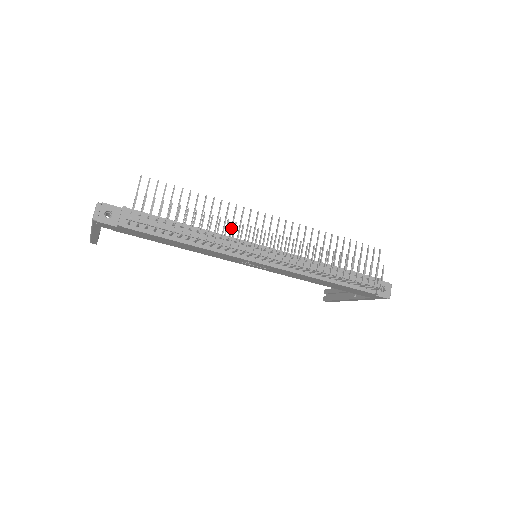
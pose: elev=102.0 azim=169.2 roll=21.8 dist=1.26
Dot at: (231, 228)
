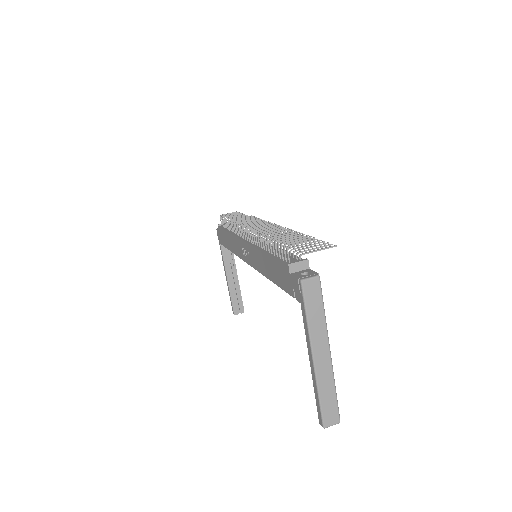
Dot at: occluded
